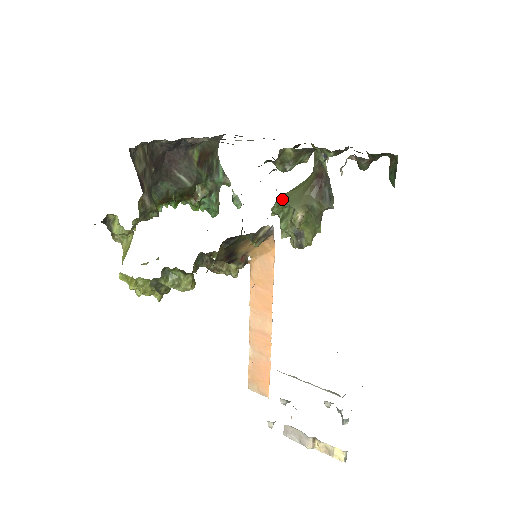
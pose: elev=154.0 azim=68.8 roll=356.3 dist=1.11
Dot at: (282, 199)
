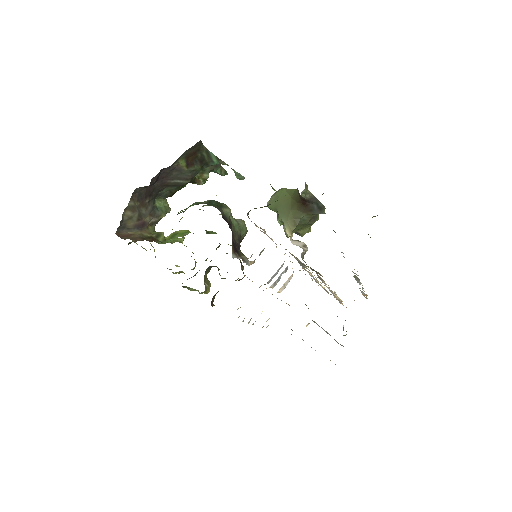
Dot at: (273, 204)
